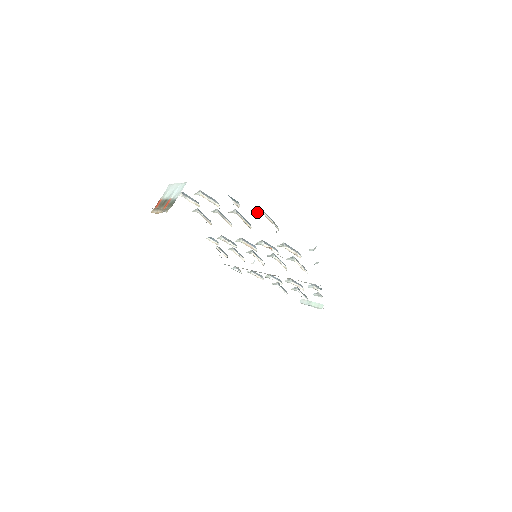
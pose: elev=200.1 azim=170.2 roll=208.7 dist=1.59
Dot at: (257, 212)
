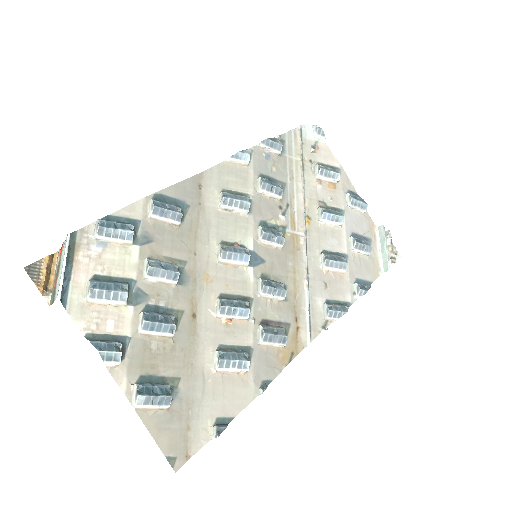
Dot at: (134, 391)
